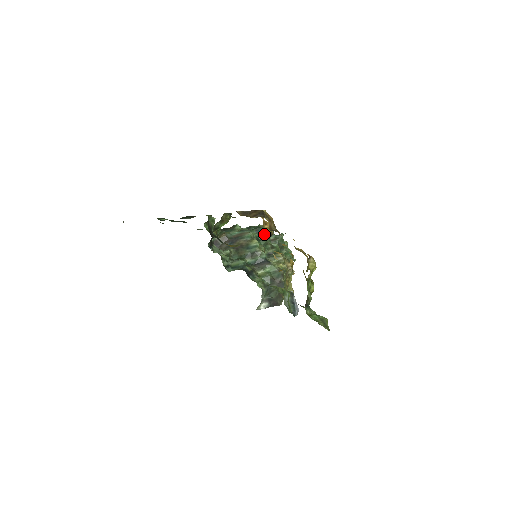
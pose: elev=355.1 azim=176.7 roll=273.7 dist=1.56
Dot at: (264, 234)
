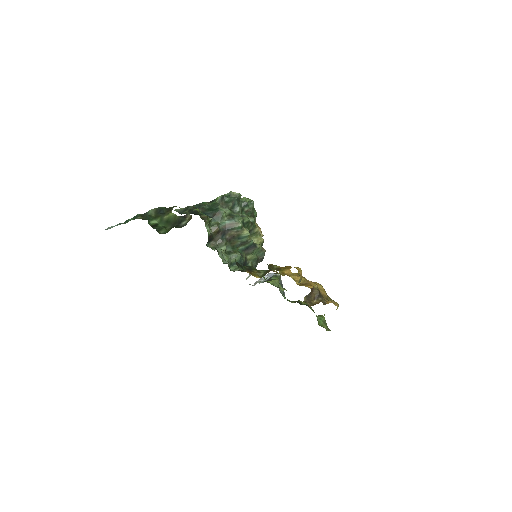
Dot at: occluded
